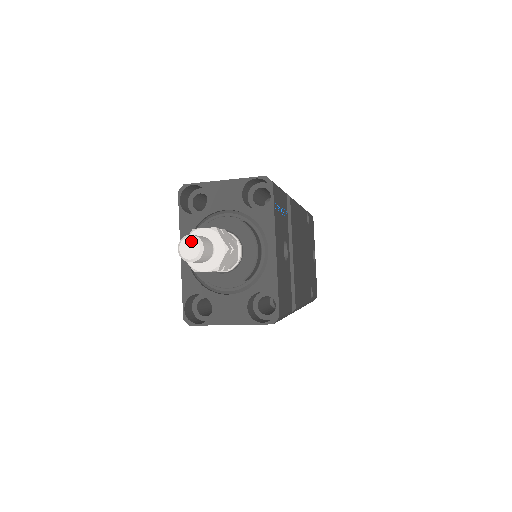
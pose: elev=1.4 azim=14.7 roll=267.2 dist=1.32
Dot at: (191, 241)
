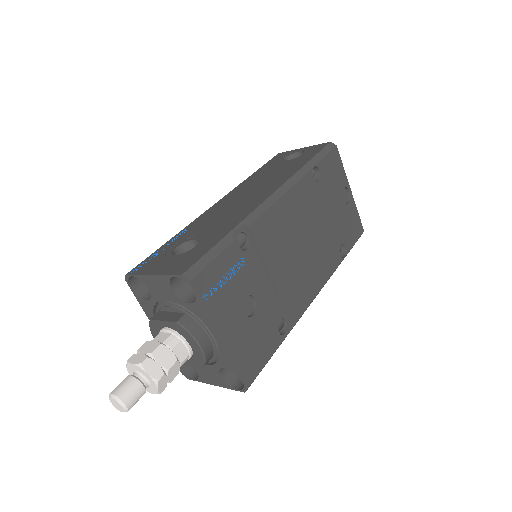
Dot at: (114, 401)
